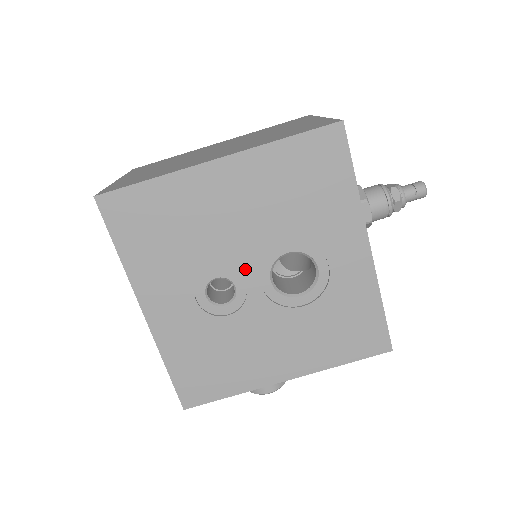
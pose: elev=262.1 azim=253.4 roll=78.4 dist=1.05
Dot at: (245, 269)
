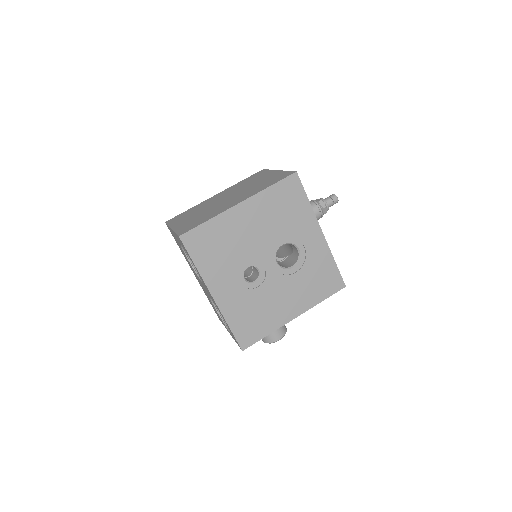
Dot at: (263, 259)
